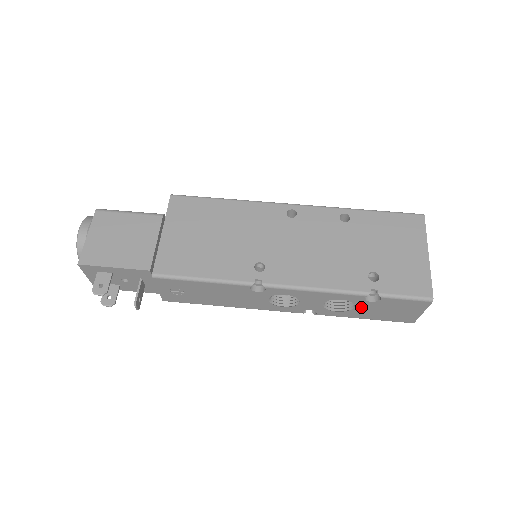
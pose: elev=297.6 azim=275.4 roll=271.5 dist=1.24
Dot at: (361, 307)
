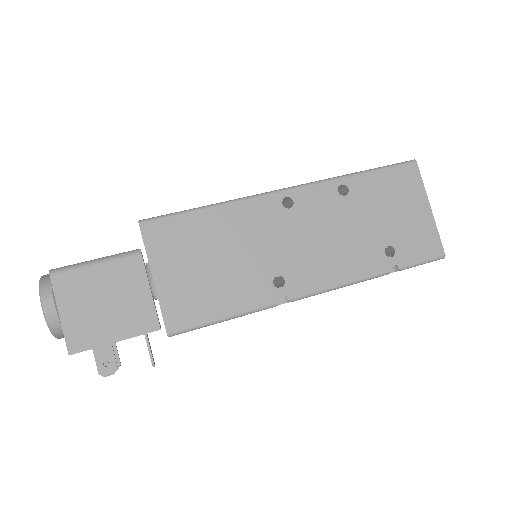
Dot at: occluded
